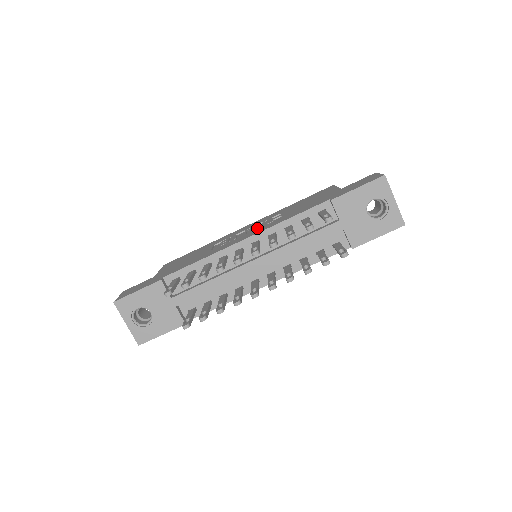
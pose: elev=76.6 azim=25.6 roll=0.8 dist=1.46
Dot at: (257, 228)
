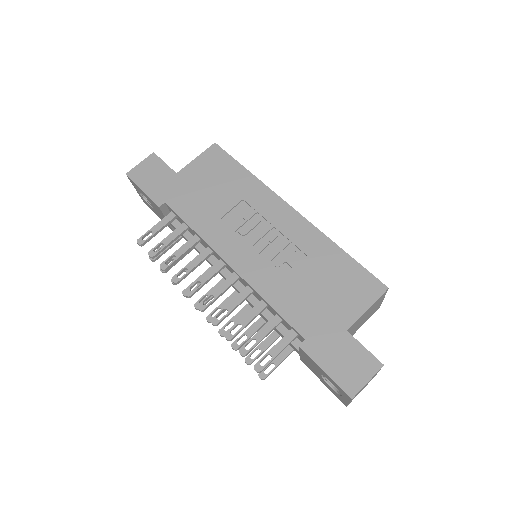
Dot at: (269, 248)
